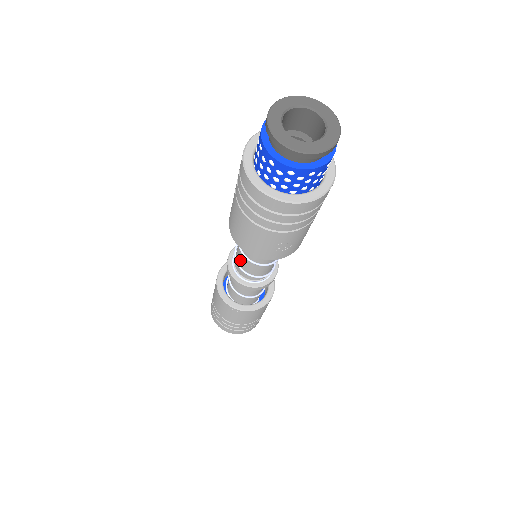
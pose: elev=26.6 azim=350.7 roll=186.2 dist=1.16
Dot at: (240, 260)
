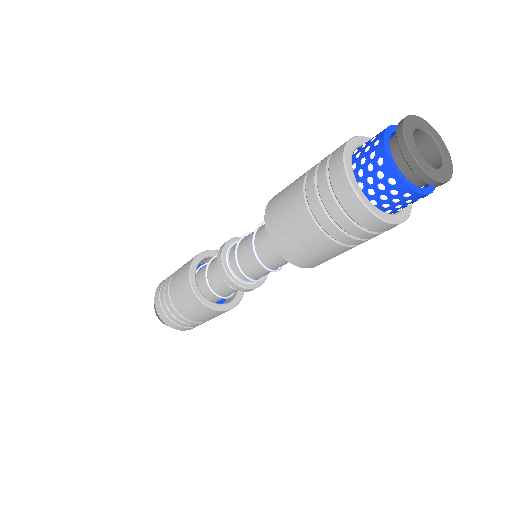
Dot at: (246, 238)
